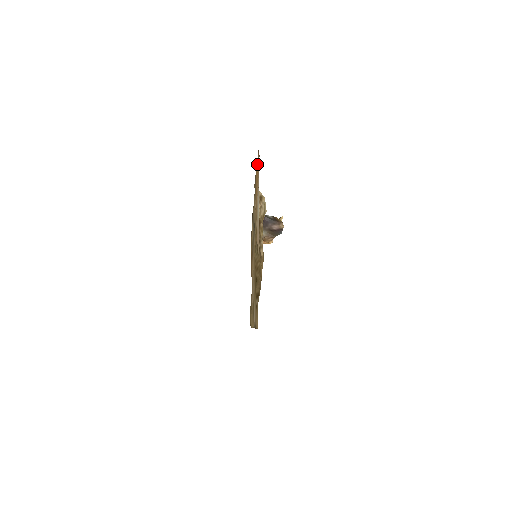
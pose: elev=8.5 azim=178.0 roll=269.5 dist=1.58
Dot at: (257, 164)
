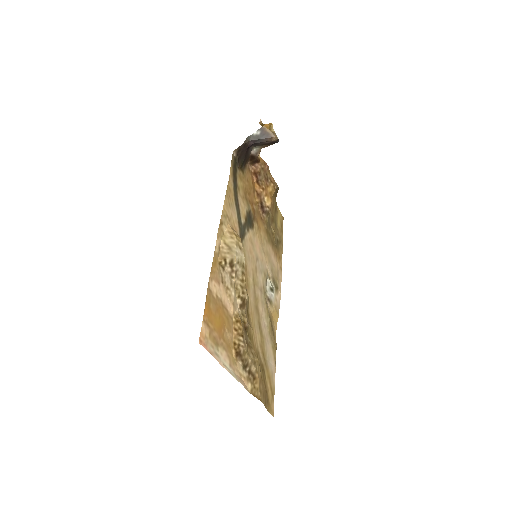
Dot at: (208, 318)
